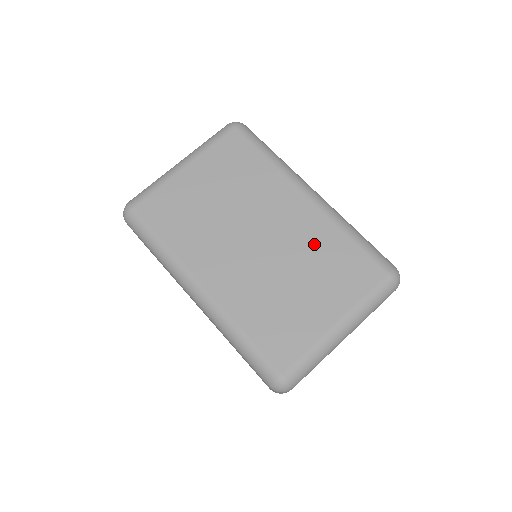
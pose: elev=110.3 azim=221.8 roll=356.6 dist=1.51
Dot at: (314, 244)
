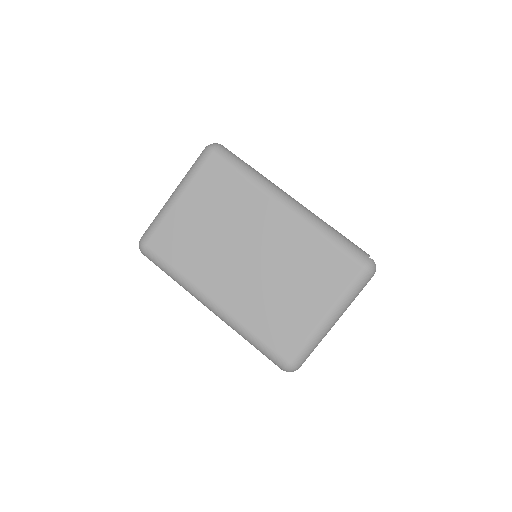
Dot at: (297, 251)
